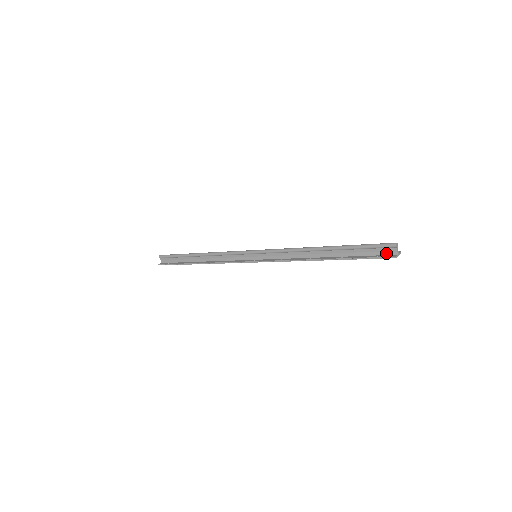
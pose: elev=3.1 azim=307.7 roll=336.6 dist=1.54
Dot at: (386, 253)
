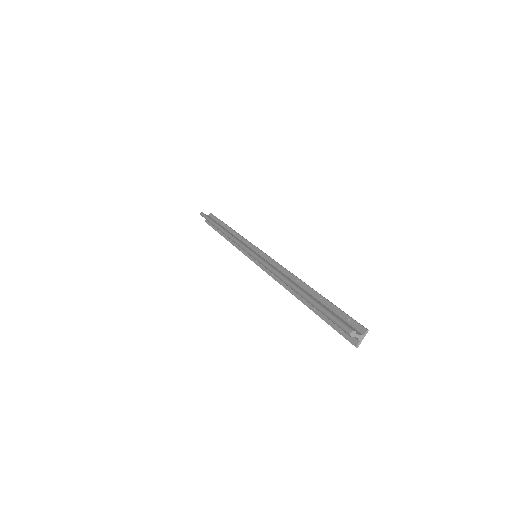
Dot at: occluded
